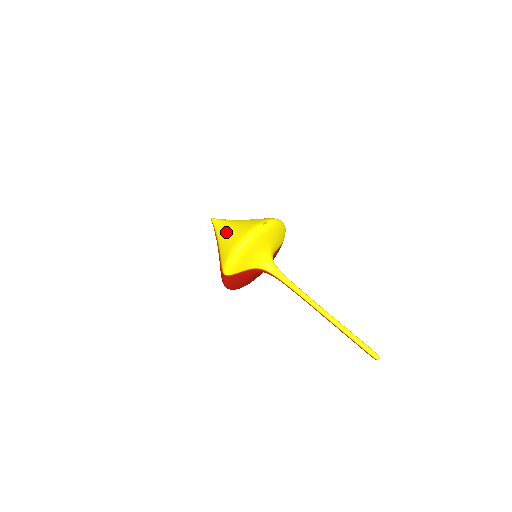
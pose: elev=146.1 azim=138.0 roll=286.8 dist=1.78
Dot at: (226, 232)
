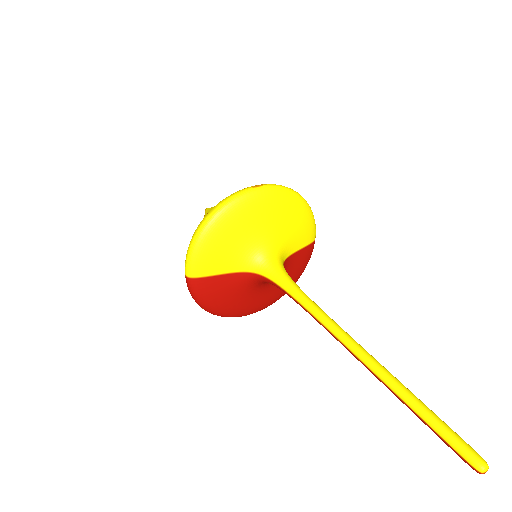
Dot at: occluded
